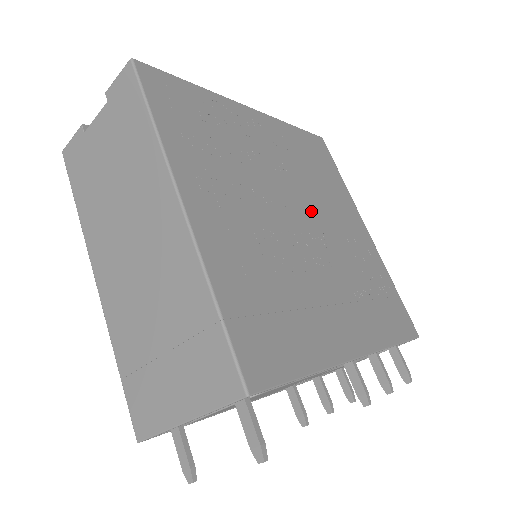
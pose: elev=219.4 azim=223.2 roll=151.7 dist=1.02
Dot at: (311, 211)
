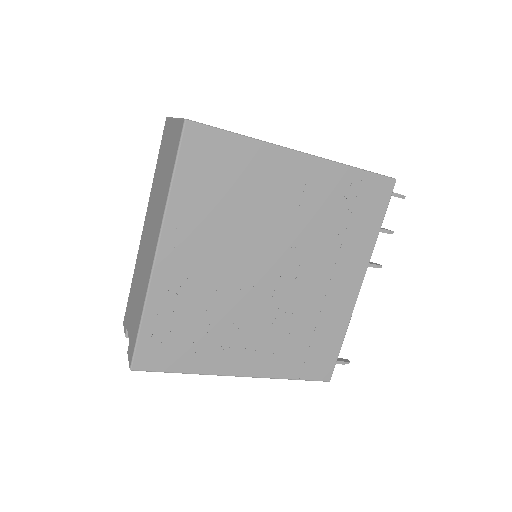
Dot at: (266, 246)
